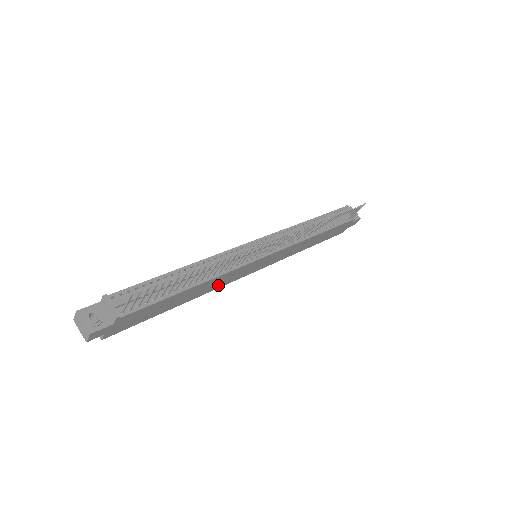
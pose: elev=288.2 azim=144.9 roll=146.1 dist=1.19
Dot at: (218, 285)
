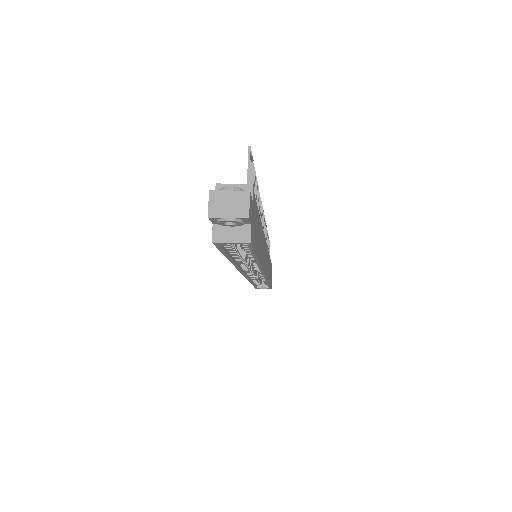
Dot at: (262, 260)
